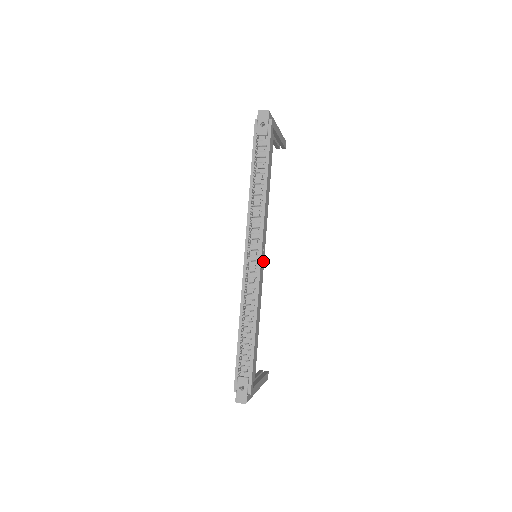
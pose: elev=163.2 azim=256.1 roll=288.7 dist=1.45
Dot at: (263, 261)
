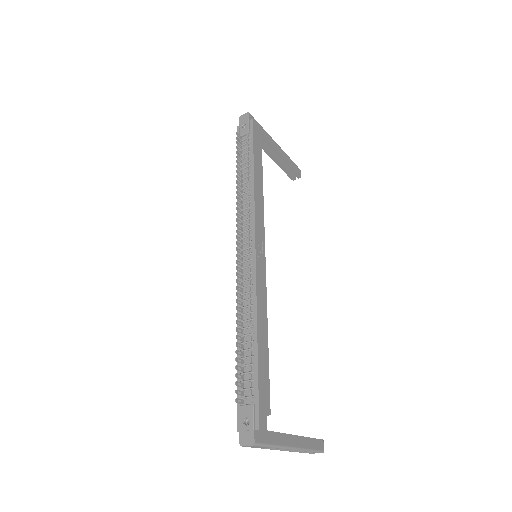
Dot at: (263, 257)
